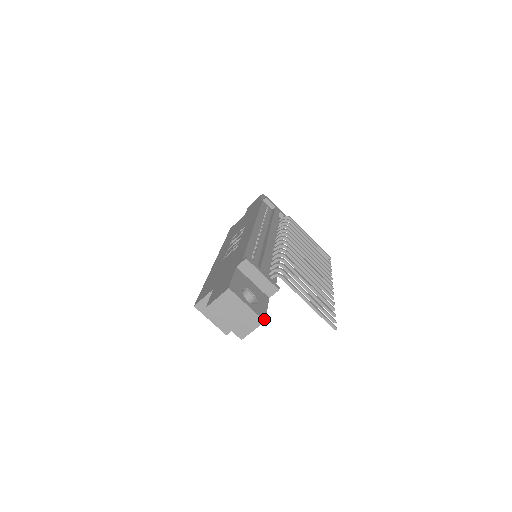
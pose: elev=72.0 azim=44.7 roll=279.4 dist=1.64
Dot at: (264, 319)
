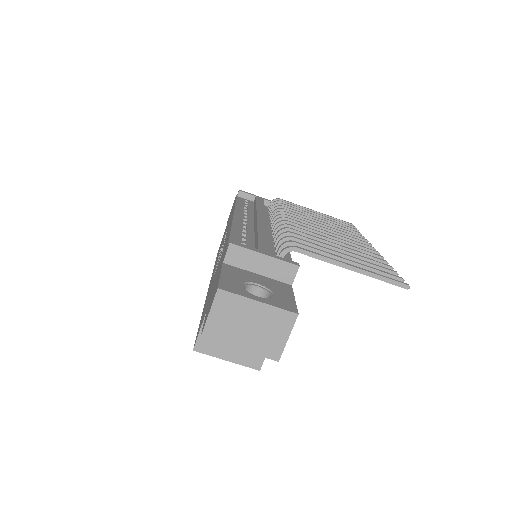
Dot at: (295, 311)
